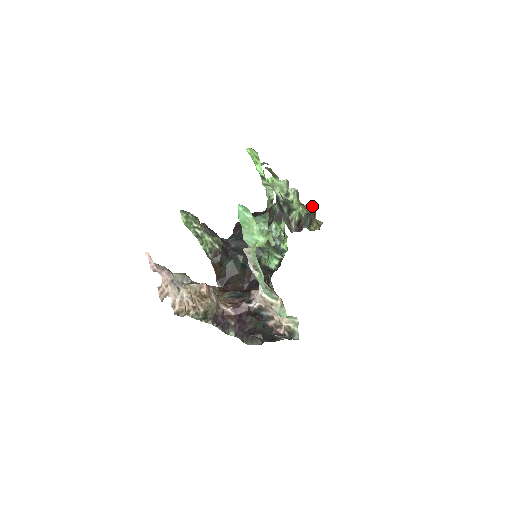
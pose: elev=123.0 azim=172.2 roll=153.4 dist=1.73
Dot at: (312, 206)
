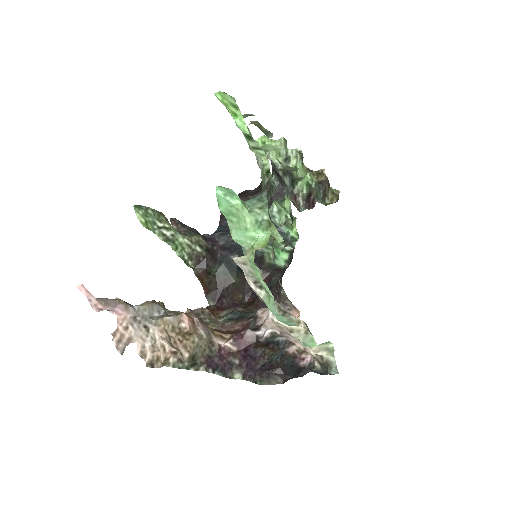
Dot at: (323, 170)
